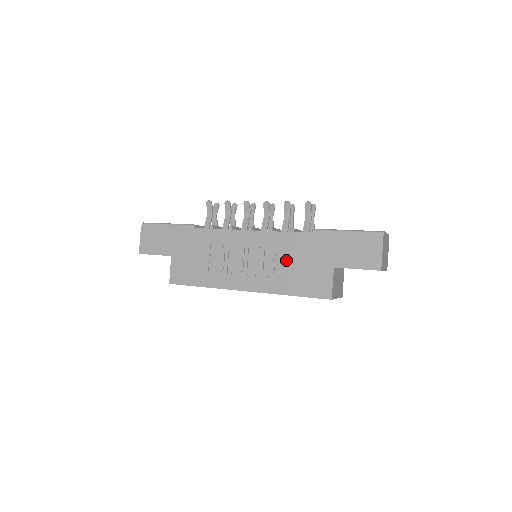
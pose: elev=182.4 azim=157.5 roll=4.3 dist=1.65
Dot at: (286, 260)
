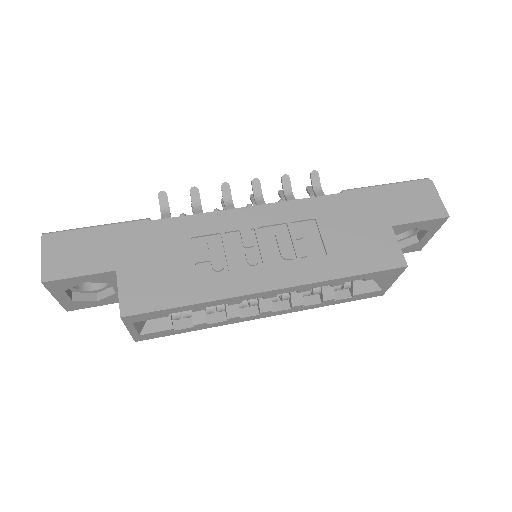
Dot at: (323, 232)
